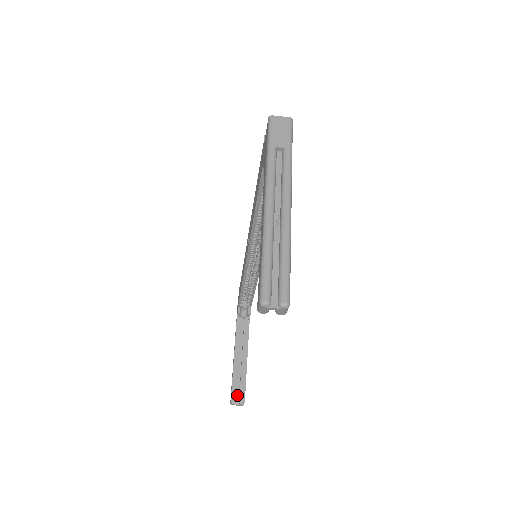
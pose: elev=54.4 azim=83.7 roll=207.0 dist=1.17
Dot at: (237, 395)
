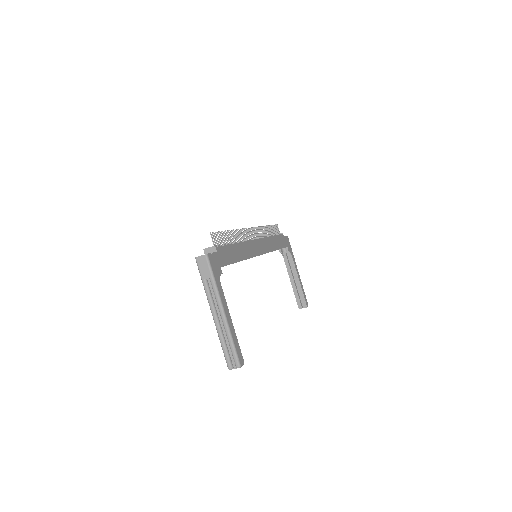
Dot at: (301, 302)
